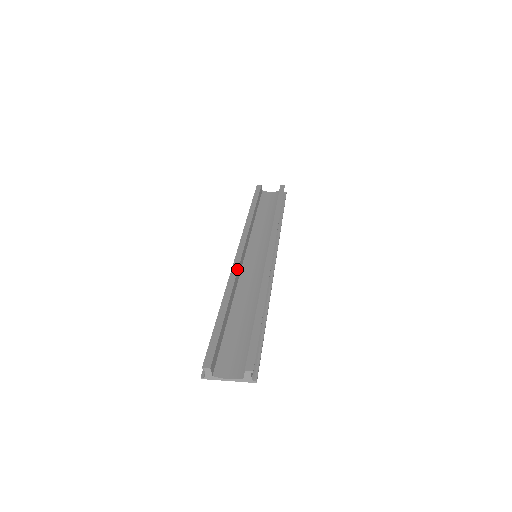
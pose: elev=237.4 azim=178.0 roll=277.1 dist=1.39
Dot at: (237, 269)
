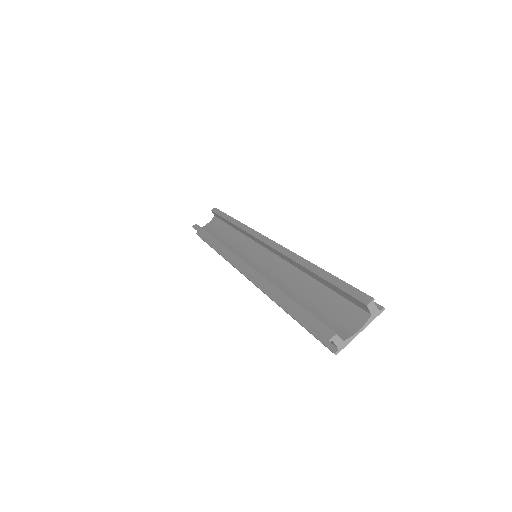
Dot at: (255, 271)
